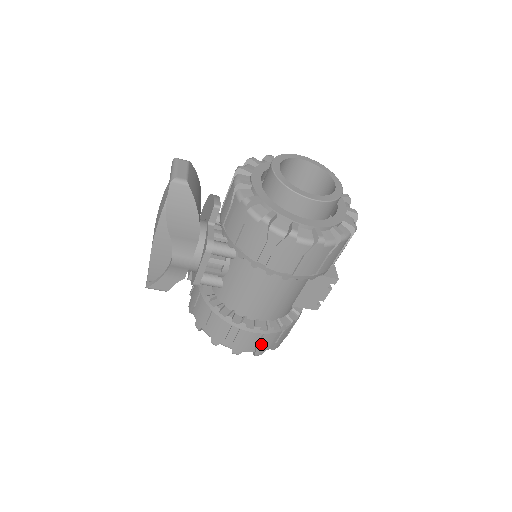
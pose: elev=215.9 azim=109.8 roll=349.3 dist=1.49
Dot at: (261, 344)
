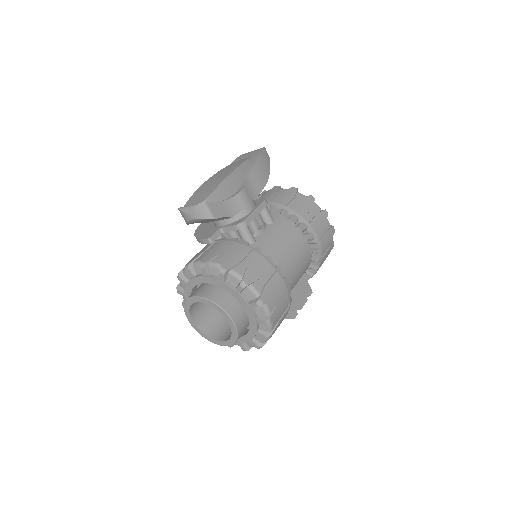
Dot at: (279, 304)
